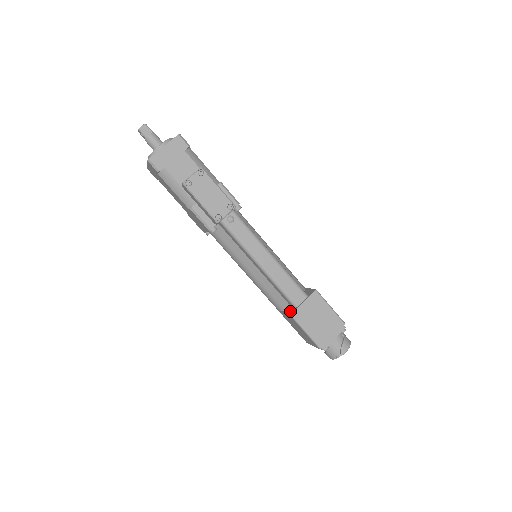
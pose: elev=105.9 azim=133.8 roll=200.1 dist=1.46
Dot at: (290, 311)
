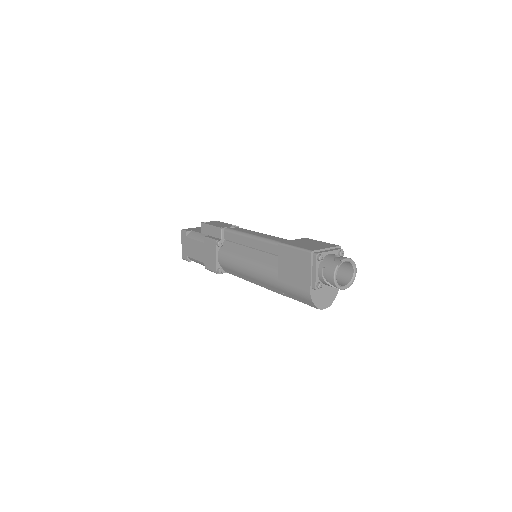
Dot at: occluded
